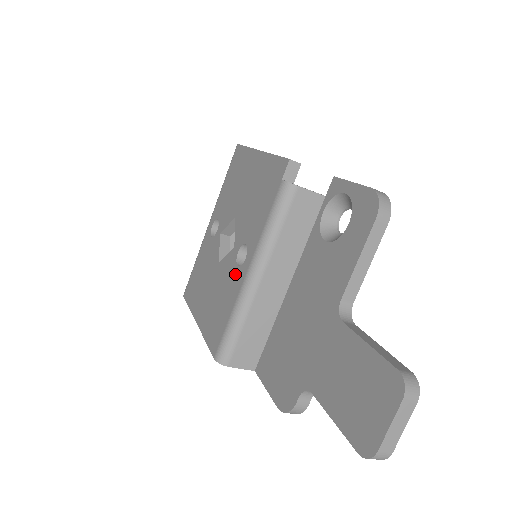
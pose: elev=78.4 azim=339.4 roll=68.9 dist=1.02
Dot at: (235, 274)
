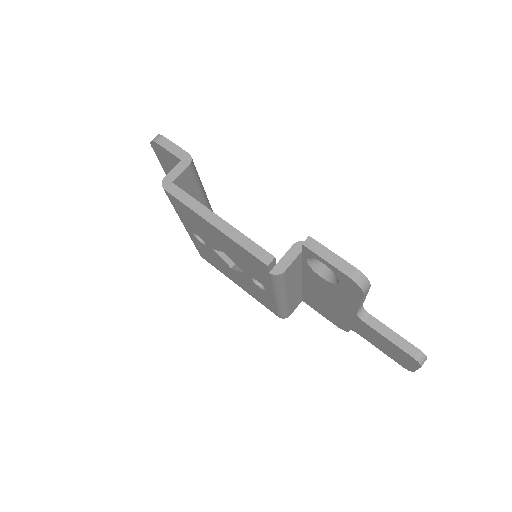
Dot at: (261, 291)
